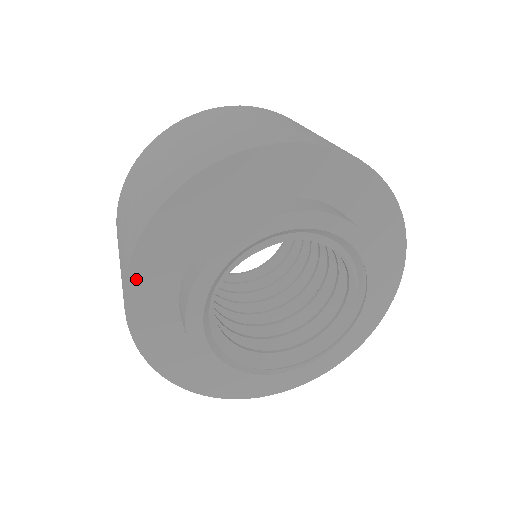
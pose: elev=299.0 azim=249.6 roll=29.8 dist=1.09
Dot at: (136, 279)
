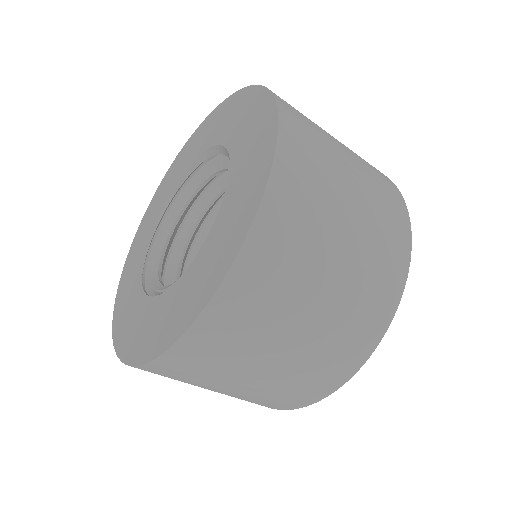
Dot at: occluded
